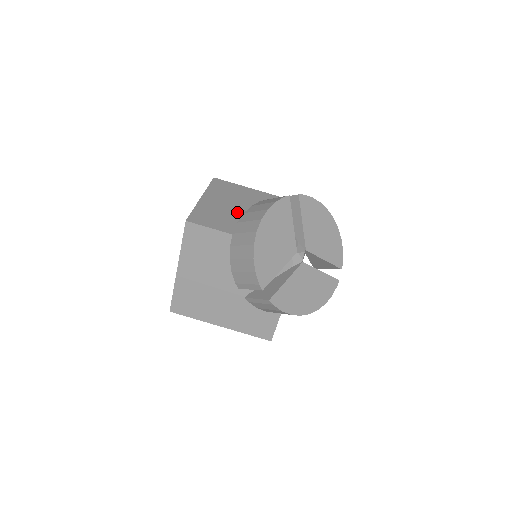
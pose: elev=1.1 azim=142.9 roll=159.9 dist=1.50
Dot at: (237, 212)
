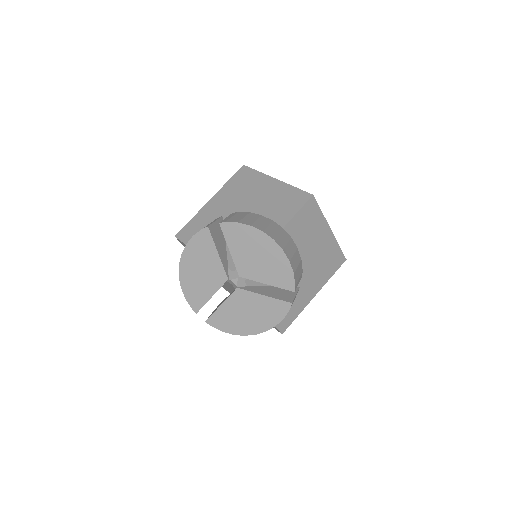
Dot at: occluded
